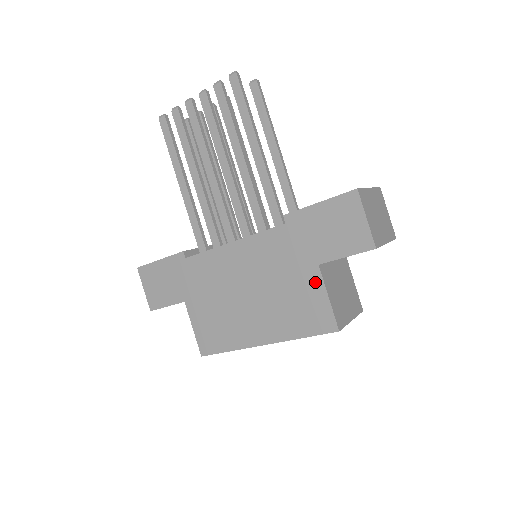
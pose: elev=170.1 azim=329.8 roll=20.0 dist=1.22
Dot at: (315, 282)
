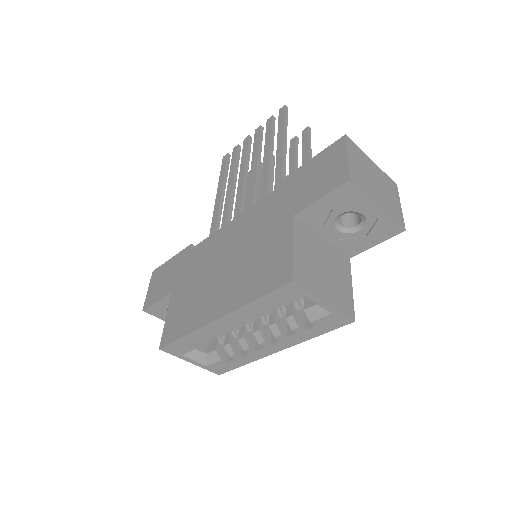
Dot at: (285, 234)
